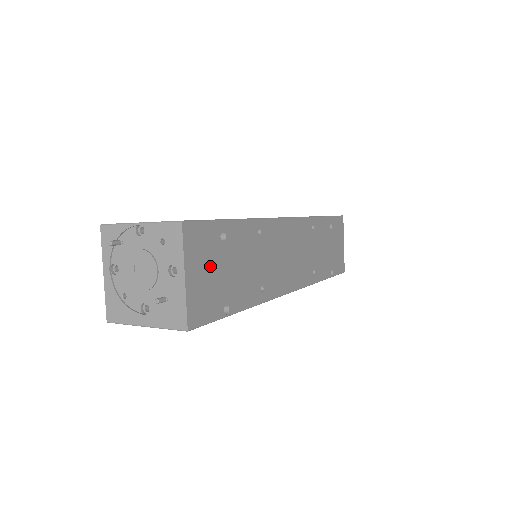
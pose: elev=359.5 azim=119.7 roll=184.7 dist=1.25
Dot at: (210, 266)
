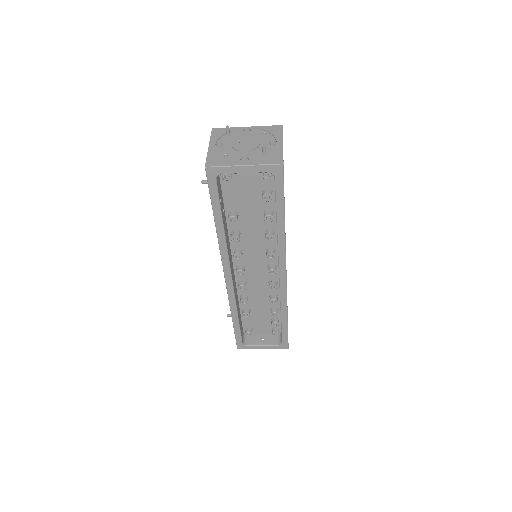
Dot at: occluded
